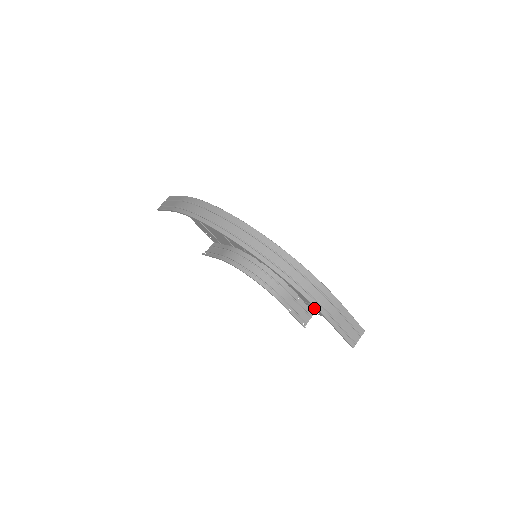
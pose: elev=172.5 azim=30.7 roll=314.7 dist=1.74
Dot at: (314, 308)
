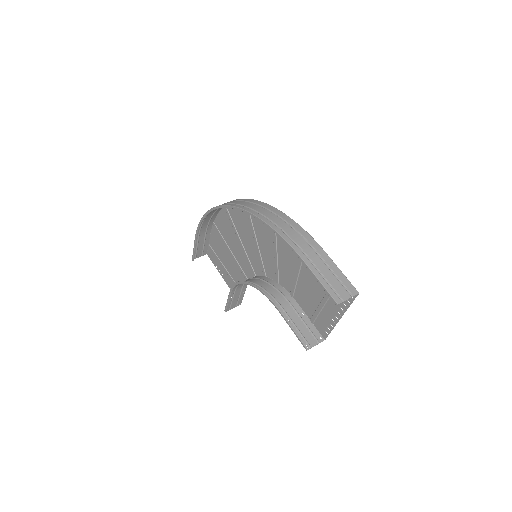
Dot at: (319, 321)
